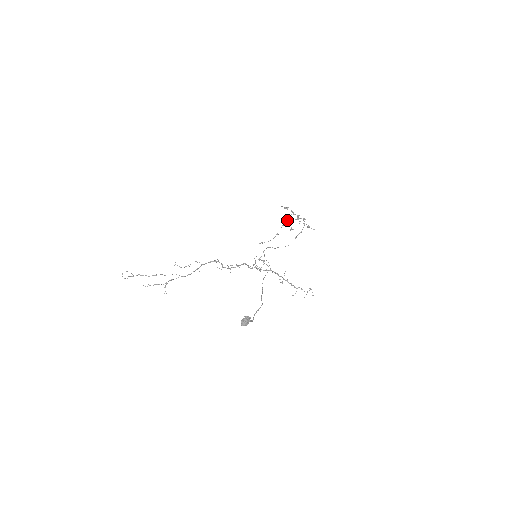
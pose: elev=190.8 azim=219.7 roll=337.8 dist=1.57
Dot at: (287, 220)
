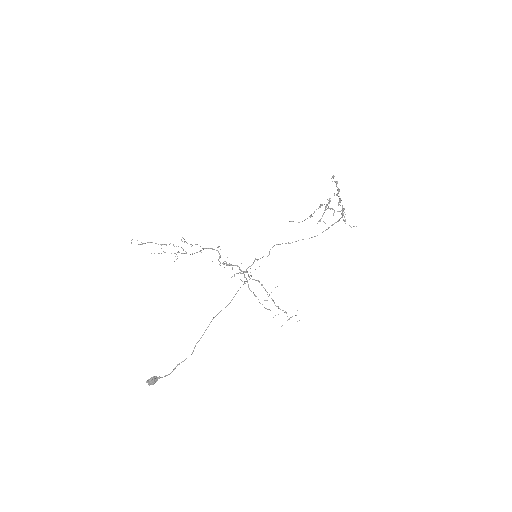
Dot at: occluded
